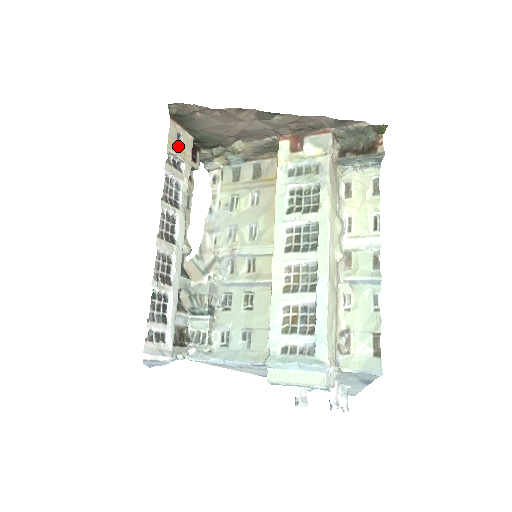
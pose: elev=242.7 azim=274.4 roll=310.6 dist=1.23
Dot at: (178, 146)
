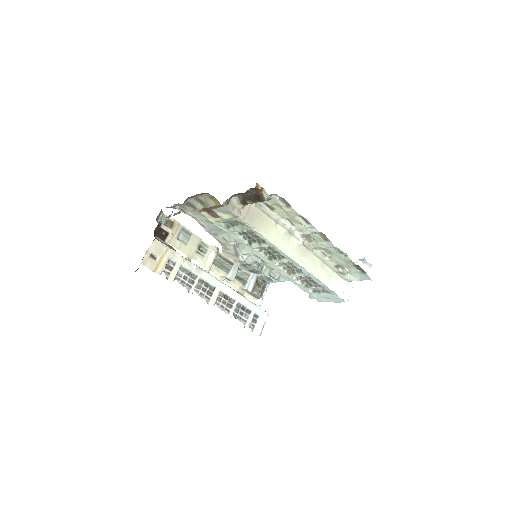
Dot at: (158, 261)
